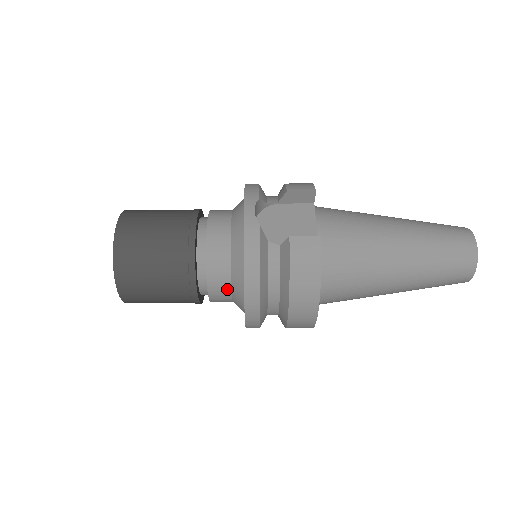
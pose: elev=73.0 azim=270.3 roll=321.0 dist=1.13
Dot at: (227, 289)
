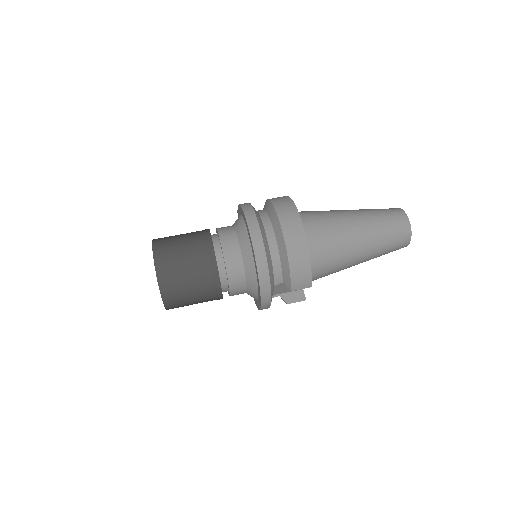
Dot at: (234, 237)
